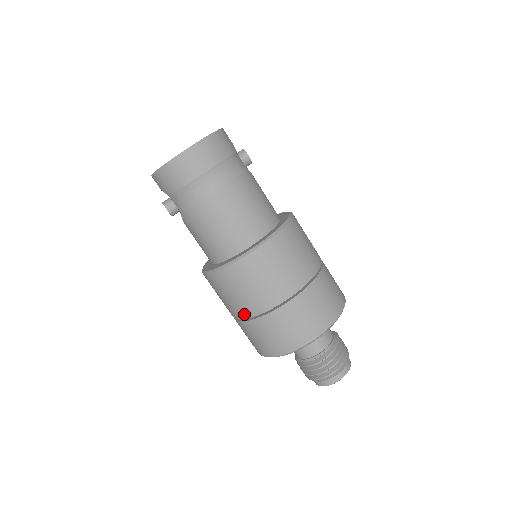
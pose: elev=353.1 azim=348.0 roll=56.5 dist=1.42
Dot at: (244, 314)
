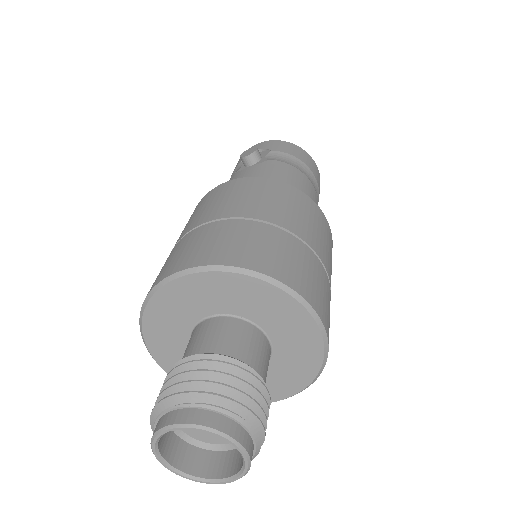
Dot at: (264, 215)
